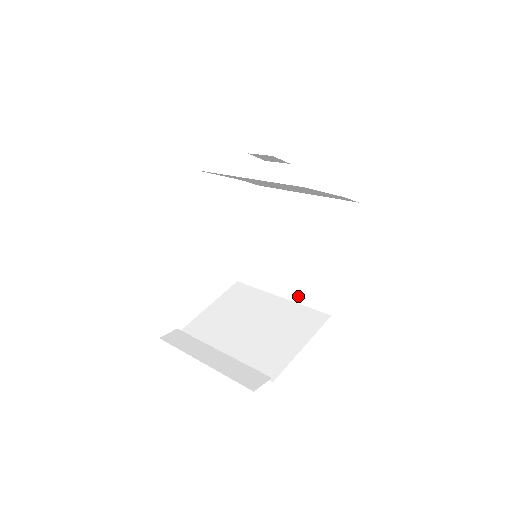
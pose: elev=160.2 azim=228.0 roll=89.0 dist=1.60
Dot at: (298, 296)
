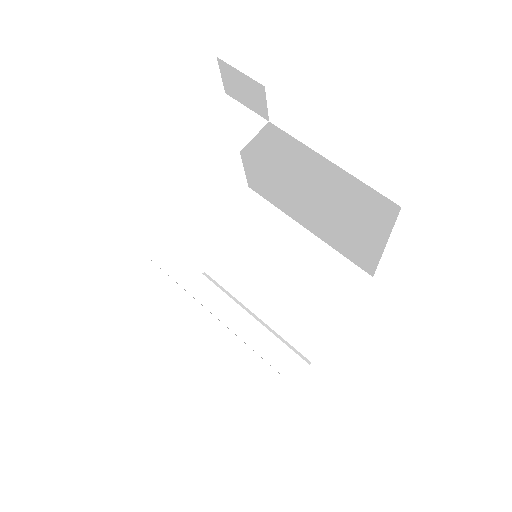
Dot at: (328, 241)
